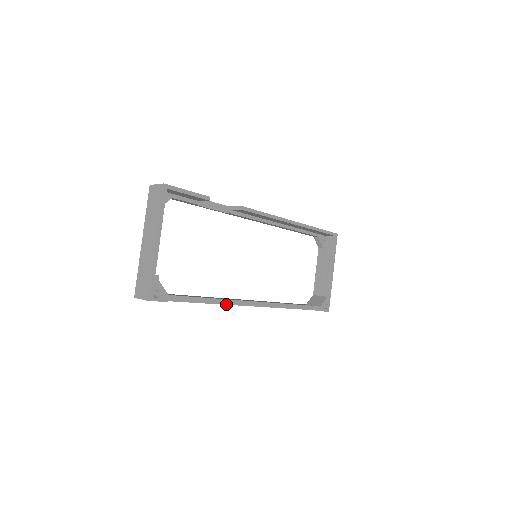
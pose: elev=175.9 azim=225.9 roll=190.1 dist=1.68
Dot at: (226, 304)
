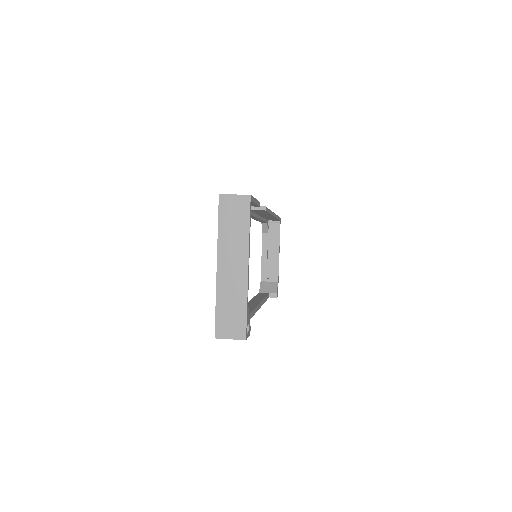
Dot at: (252, 316)
